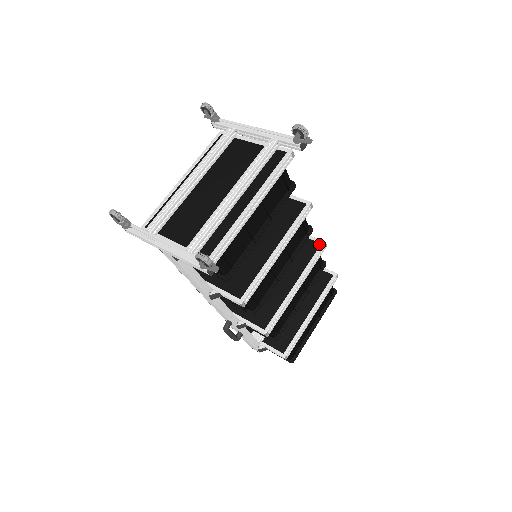
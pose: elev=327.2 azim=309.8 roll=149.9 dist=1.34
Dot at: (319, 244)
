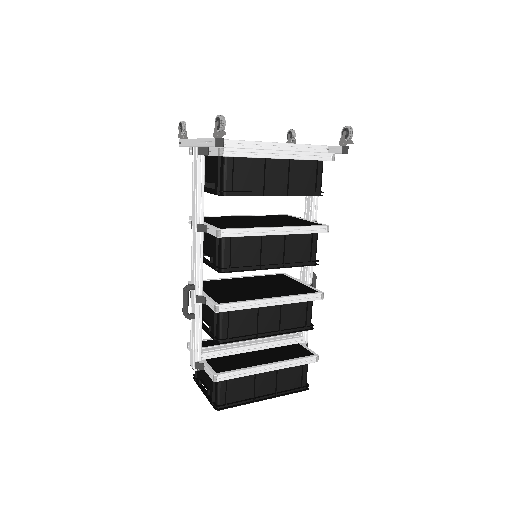
Dot at: (317, 291)
